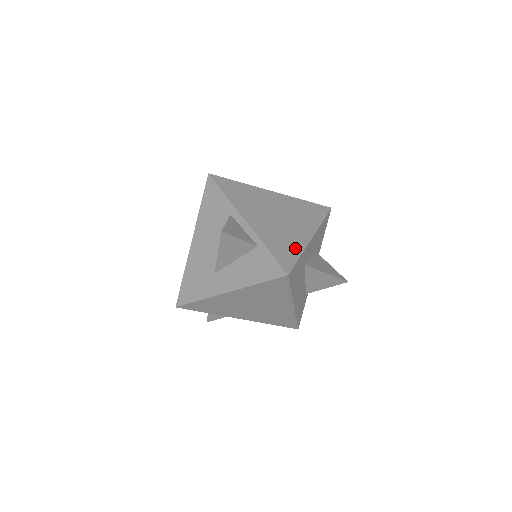
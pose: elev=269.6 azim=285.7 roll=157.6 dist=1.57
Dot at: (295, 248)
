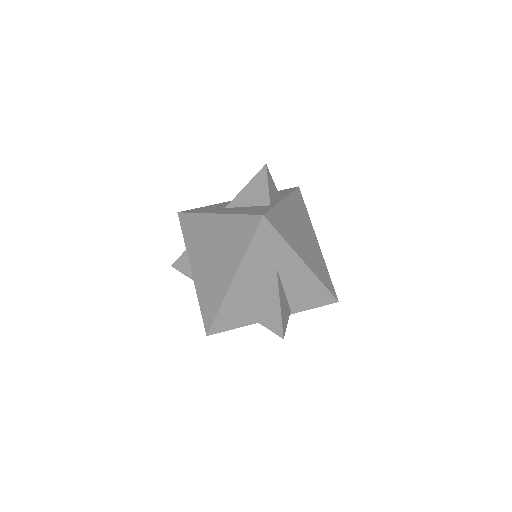
Dot at: (287, 236)
